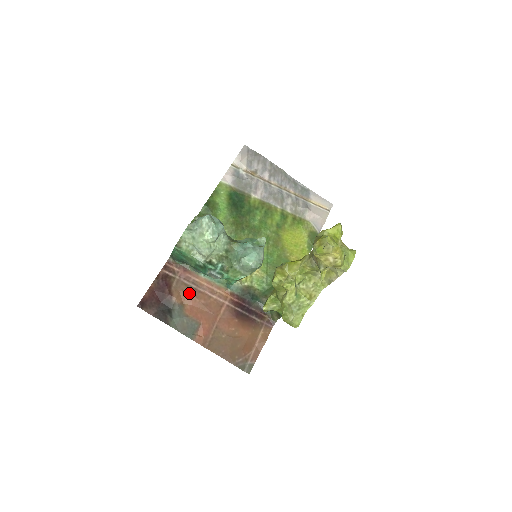
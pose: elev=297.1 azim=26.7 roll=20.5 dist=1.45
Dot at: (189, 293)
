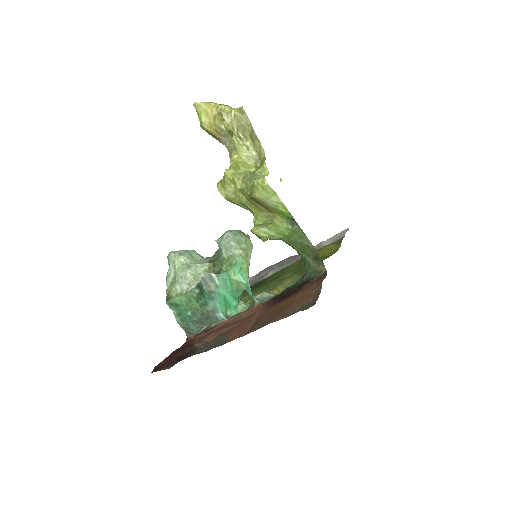
Dot at: (213, 333)
